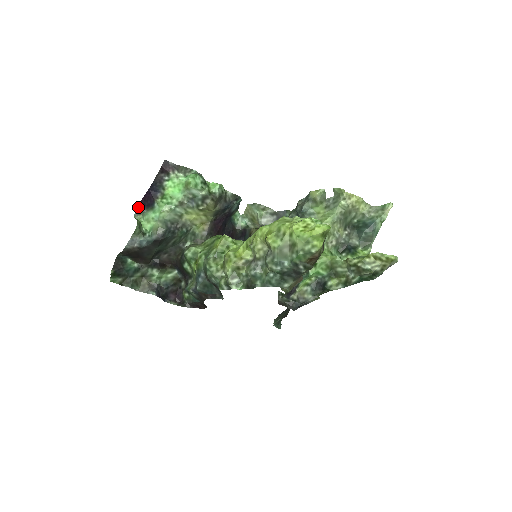
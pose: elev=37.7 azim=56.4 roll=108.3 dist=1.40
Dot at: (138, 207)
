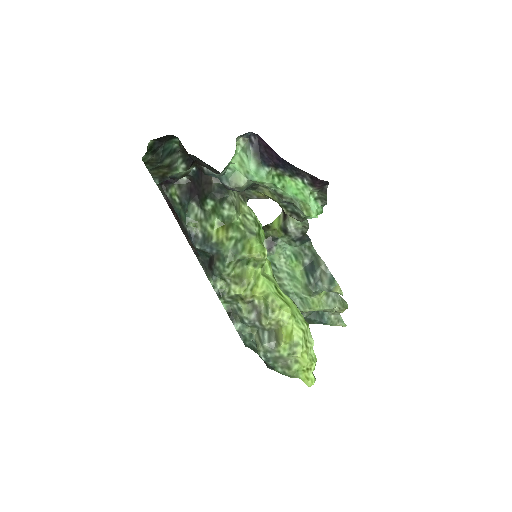
Dot at: (252, 133)
